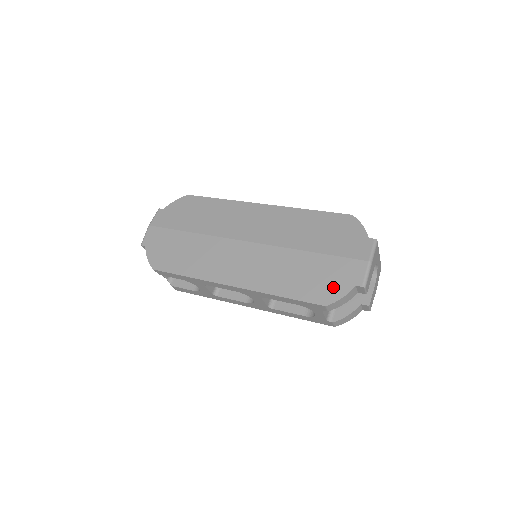
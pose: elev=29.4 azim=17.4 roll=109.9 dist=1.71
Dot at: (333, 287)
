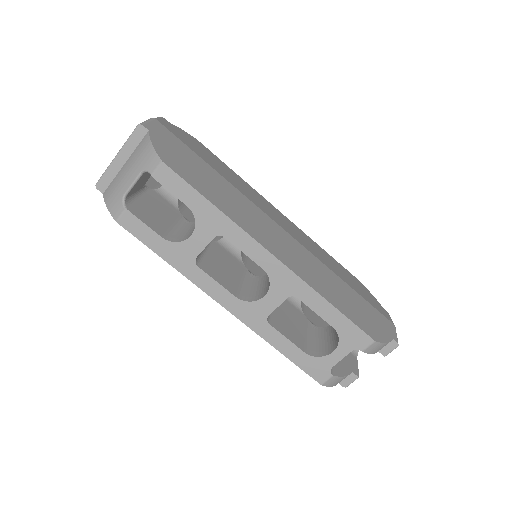
Dot at: (376, 327)
